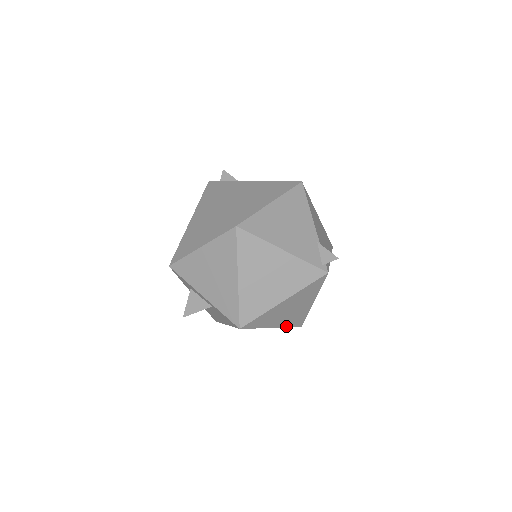
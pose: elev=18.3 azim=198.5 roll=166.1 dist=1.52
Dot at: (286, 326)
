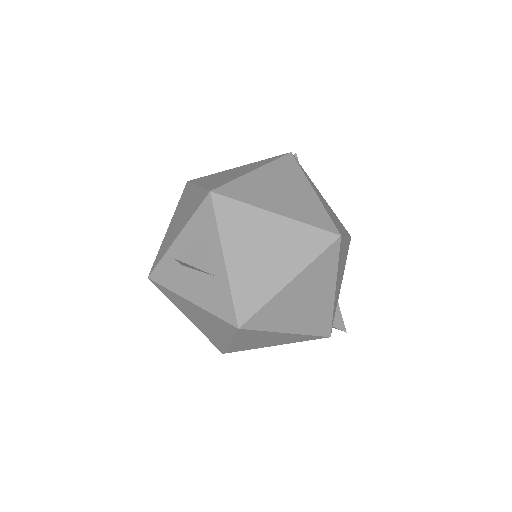
Dot at: (229, 347)
